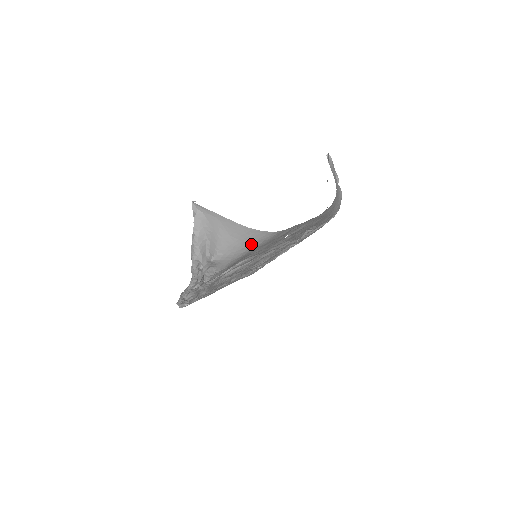
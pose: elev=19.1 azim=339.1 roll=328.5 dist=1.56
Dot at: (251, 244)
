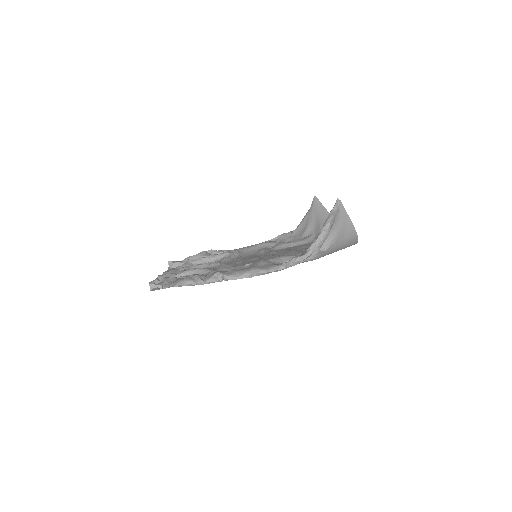
Dot at: (344, 247)
